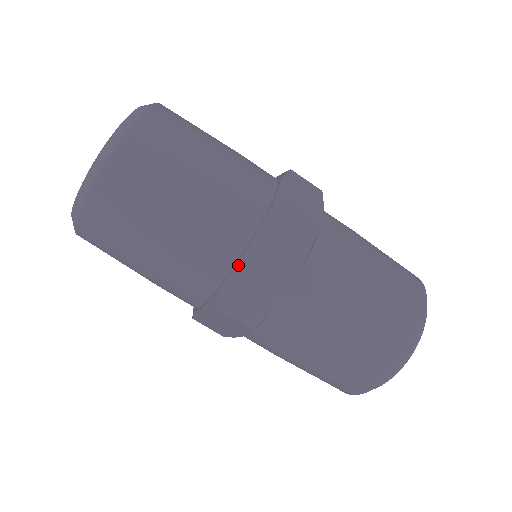
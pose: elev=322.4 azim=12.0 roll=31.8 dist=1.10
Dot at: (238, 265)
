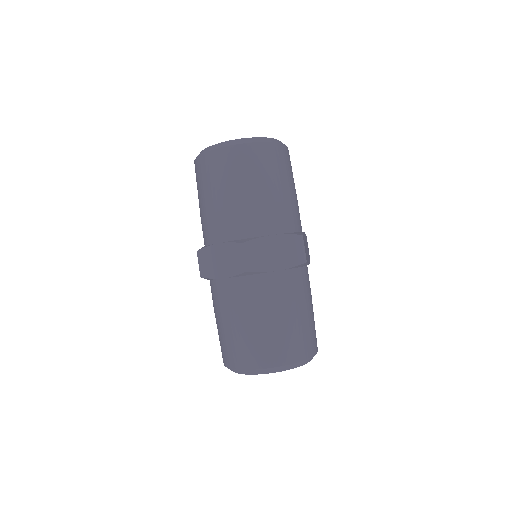
Dot at: (216, 245)
